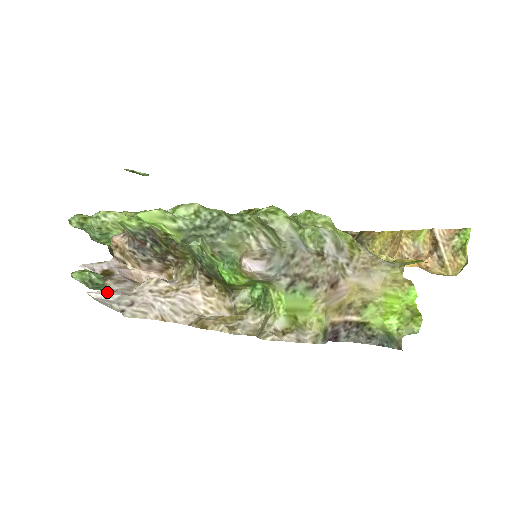
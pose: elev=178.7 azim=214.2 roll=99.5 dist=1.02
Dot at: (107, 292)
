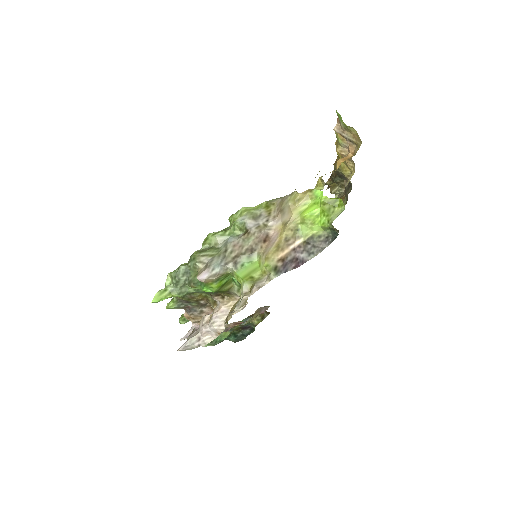
Dot at: (184, 343)
